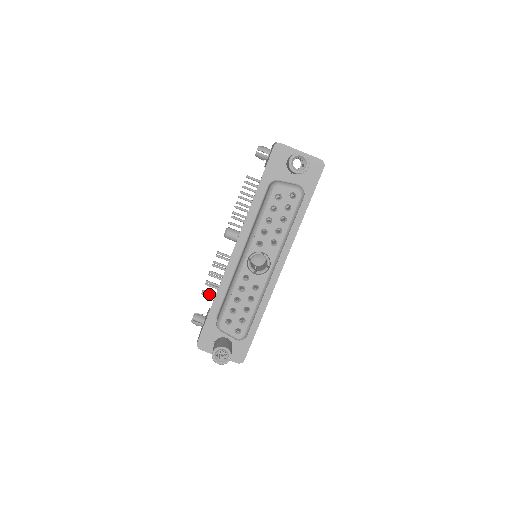
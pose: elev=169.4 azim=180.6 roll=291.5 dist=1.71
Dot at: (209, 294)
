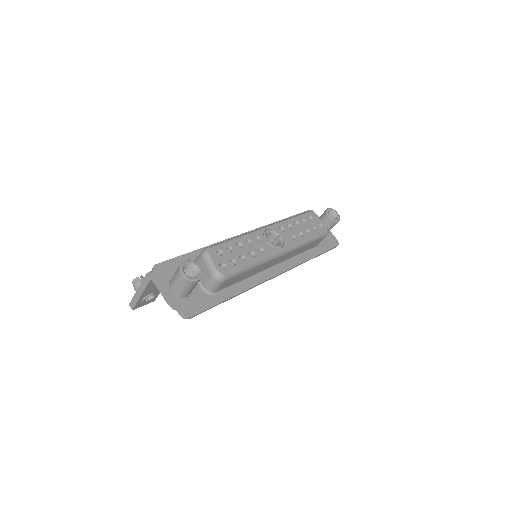
Dot at: occluded
